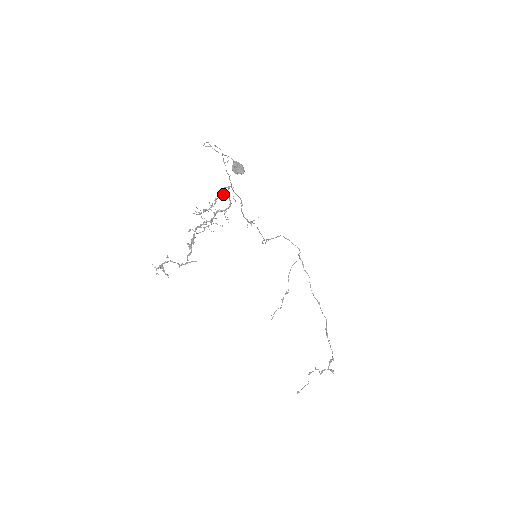
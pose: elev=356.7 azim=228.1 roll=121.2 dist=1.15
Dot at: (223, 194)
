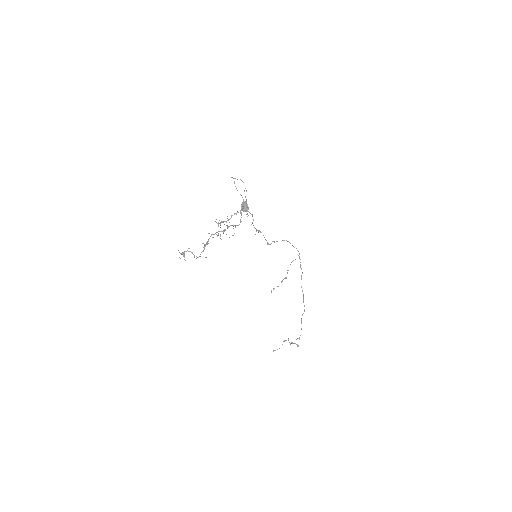
Dot at: occluded
